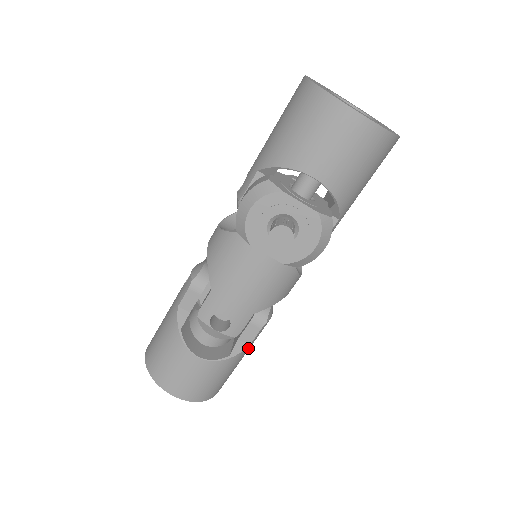
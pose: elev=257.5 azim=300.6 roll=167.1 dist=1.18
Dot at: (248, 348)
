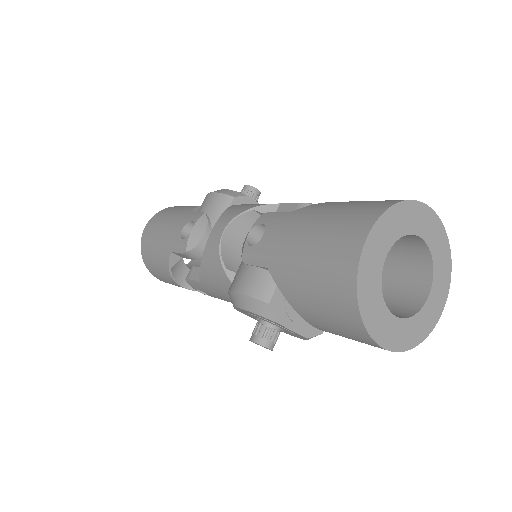
Dot at: occluded
